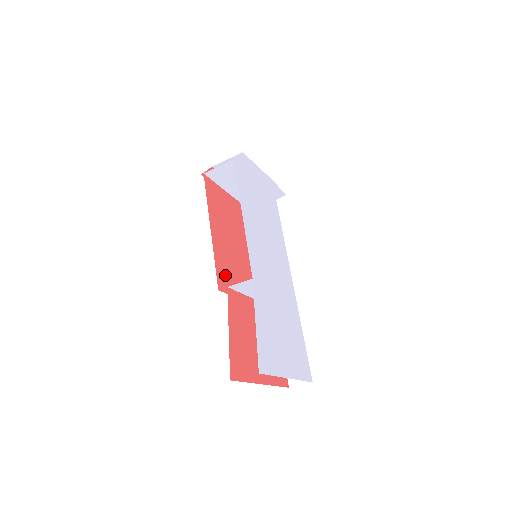
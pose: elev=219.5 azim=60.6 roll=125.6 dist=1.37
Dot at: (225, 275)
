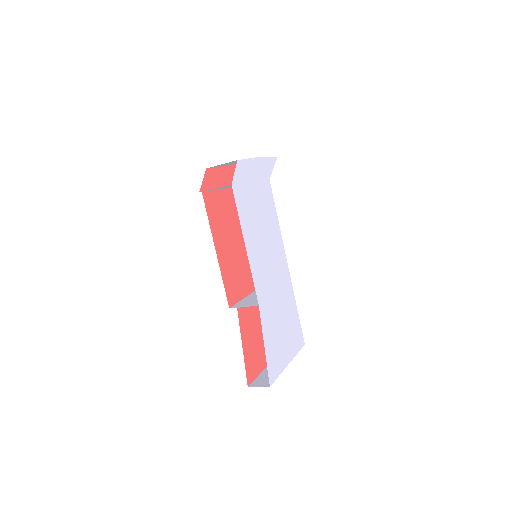
Dot at: (232, 287)
